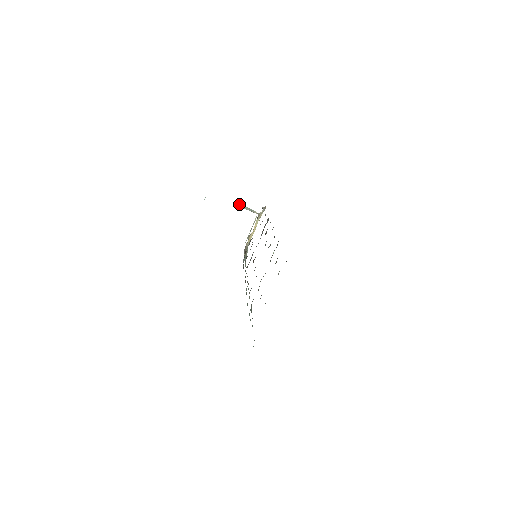
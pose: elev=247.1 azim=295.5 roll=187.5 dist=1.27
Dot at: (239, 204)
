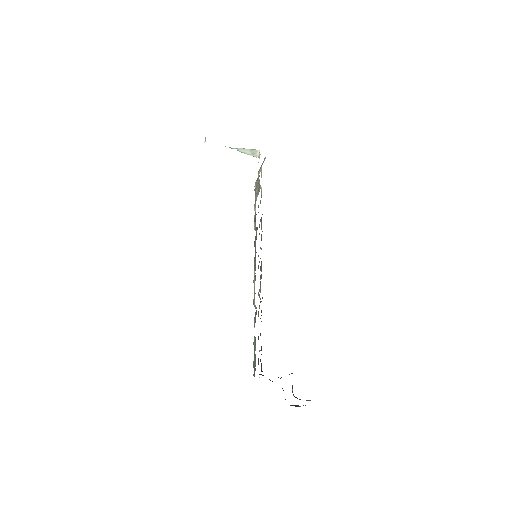
Dot at: (239, 148)
